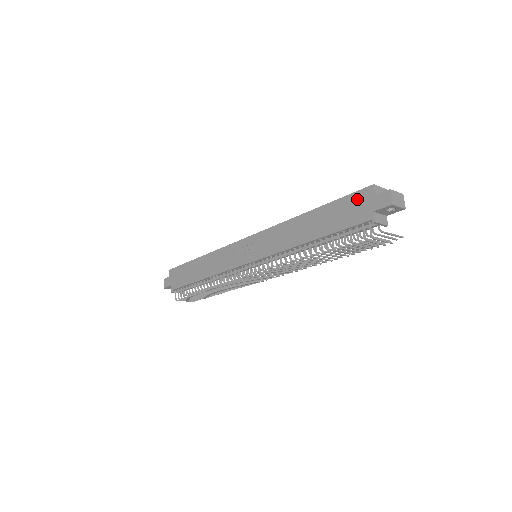
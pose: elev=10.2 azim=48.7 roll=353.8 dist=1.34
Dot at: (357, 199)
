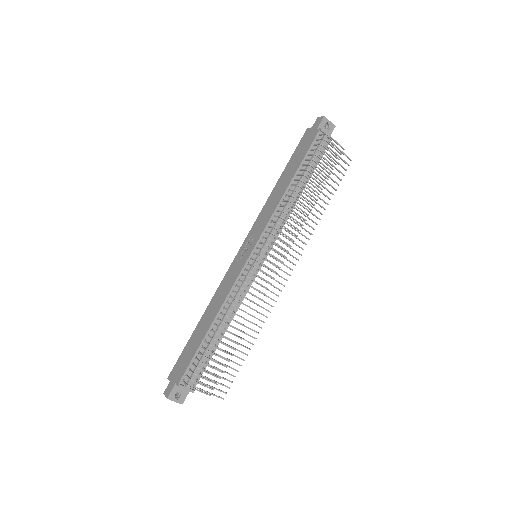
Dot at: (303, 140)
